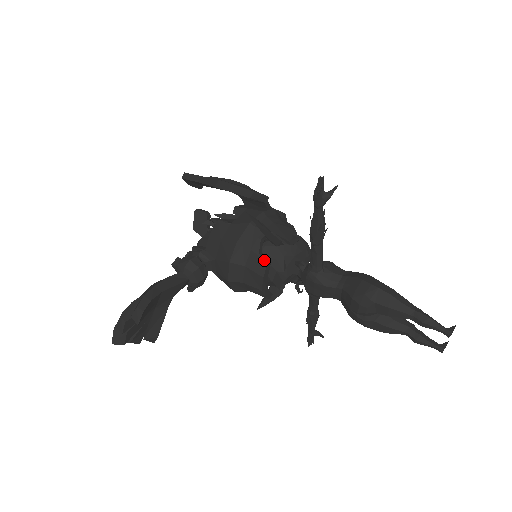
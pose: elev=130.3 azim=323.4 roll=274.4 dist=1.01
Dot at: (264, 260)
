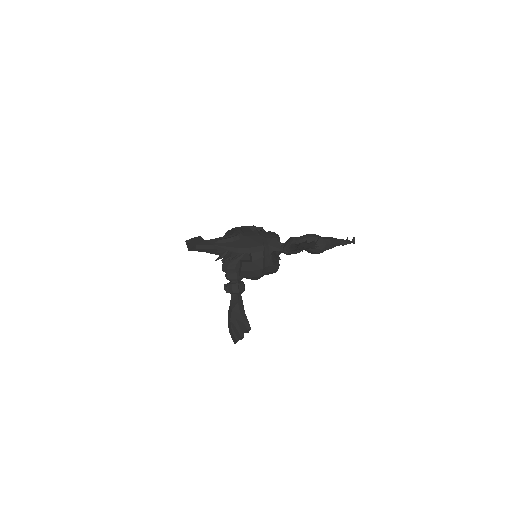
Dot at: (277, 266)
